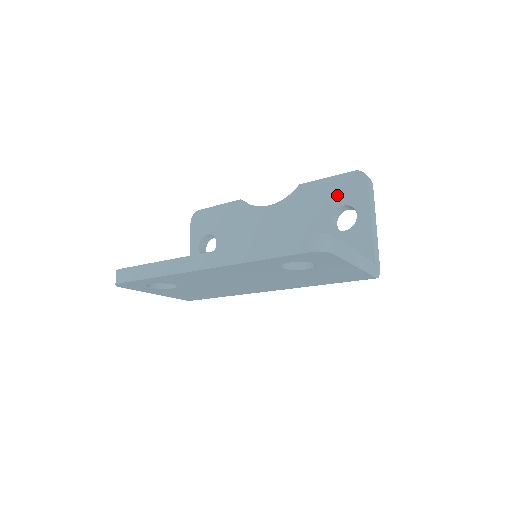
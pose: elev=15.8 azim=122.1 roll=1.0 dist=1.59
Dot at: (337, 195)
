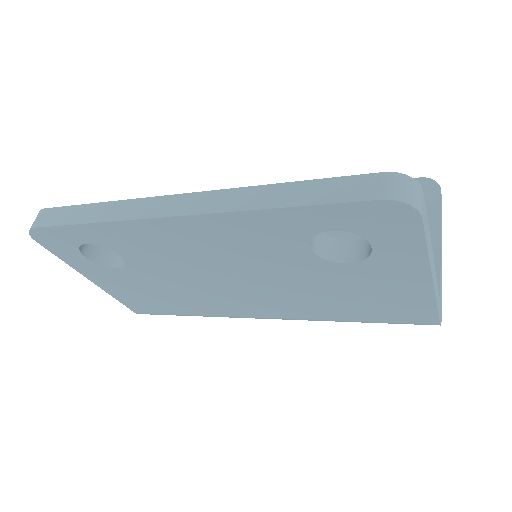
Dot at: occluded
